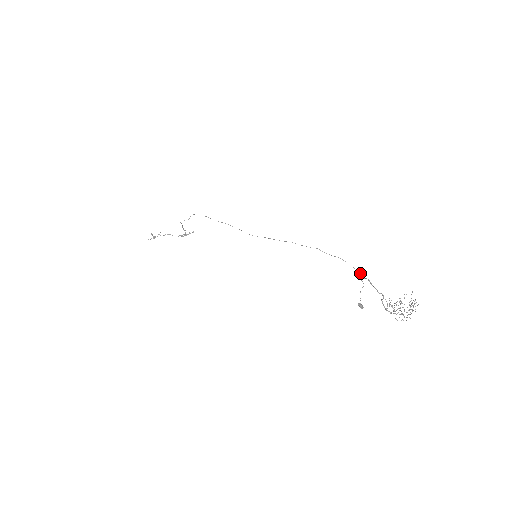
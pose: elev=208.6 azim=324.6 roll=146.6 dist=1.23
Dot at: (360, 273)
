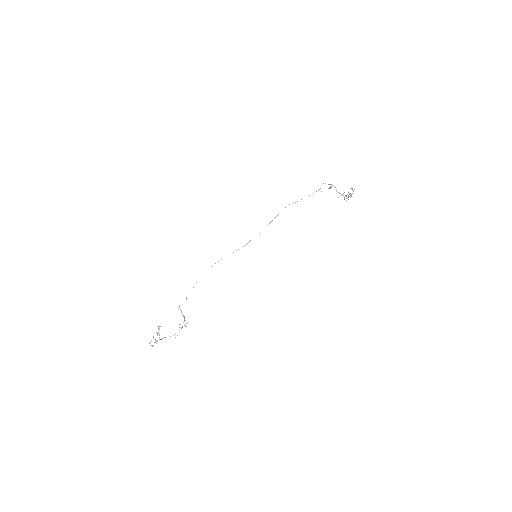
Dot at: (318, 190)
